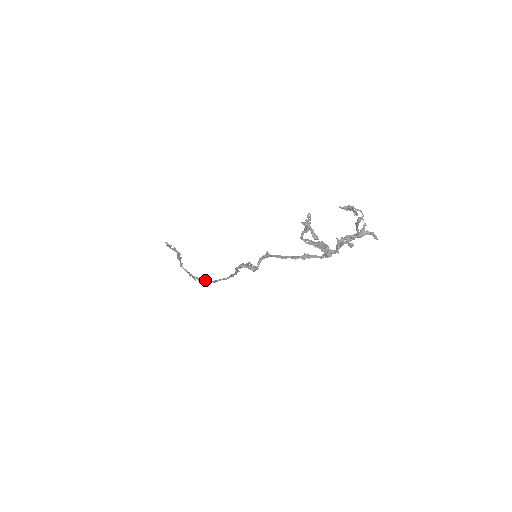
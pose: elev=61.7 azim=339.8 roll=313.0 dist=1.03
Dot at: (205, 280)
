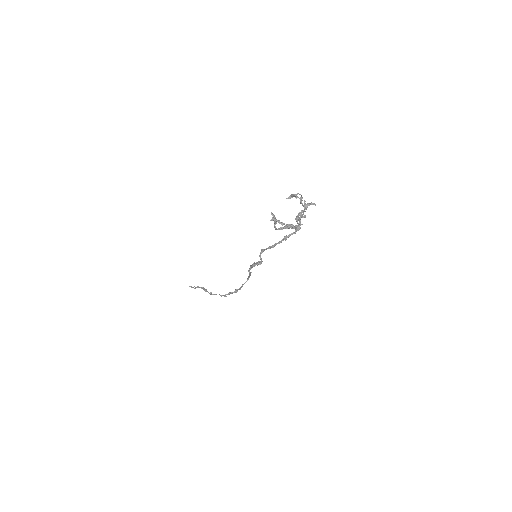
Dot at: (233, 292)
